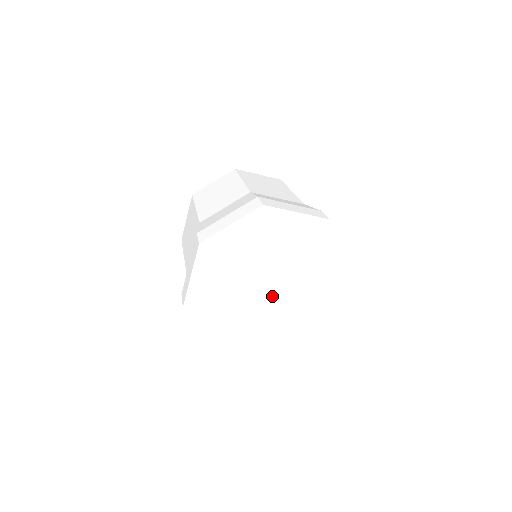
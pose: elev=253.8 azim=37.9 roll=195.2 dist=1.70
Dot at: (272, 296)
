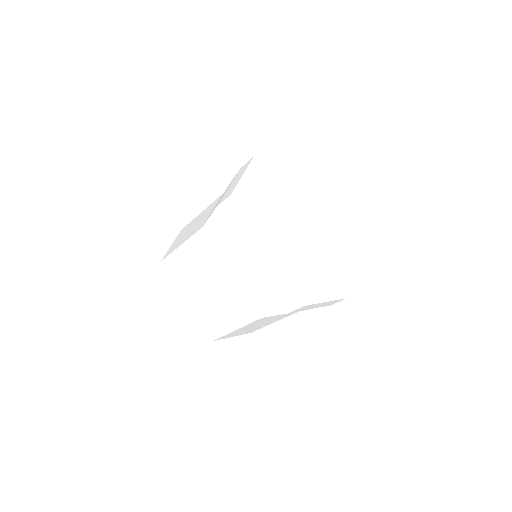
Dot at: (305, 234)
